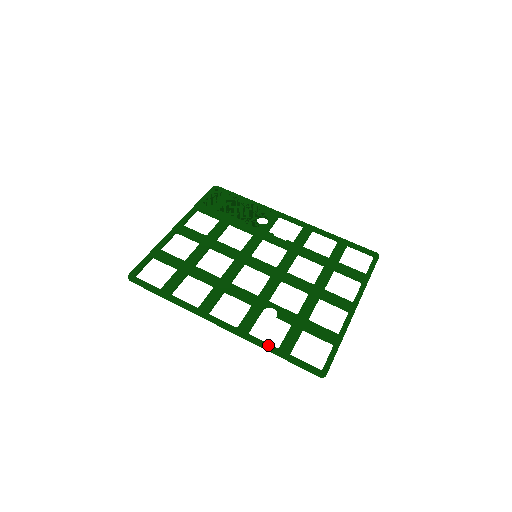
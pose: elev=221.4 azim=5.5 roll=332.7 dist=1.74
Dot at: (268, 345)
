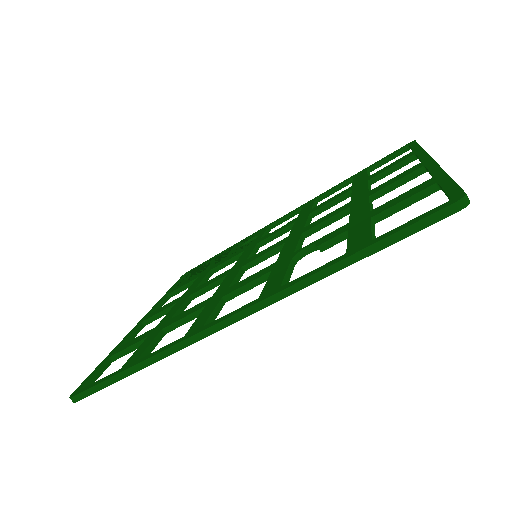
Dot at: (324, 265)
